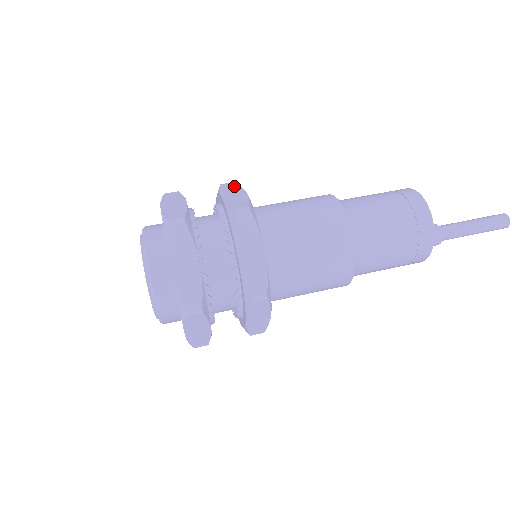
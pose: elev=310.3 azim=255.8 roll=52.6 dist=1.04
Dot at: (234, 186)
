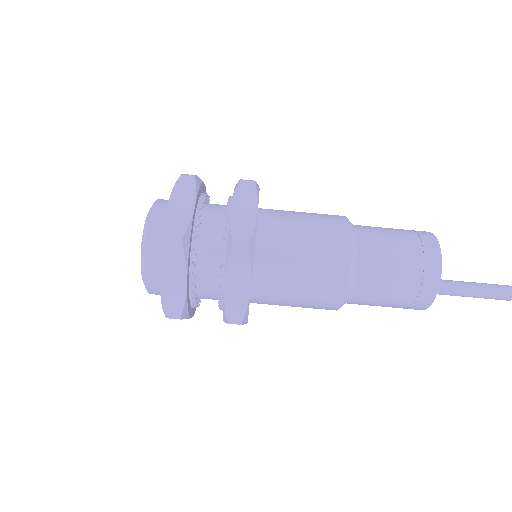
Dot at: (244, 265)
